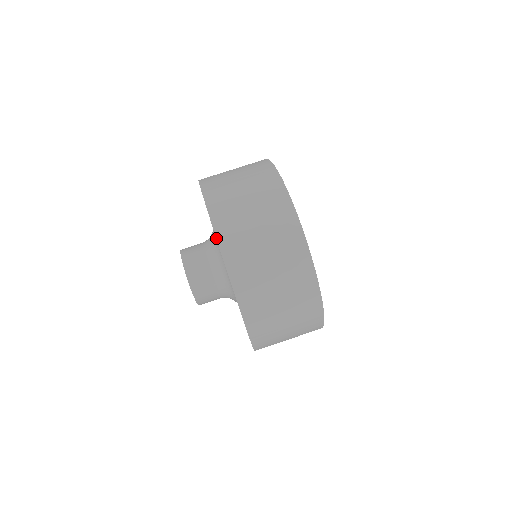
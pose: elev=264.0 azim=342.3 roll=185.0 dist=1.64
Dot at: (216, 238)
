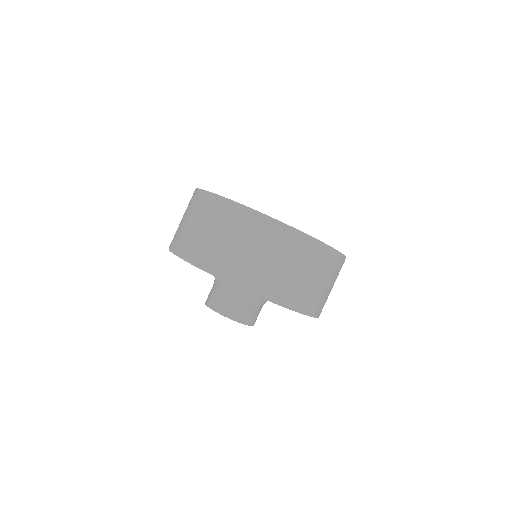
Dot at: occluded
